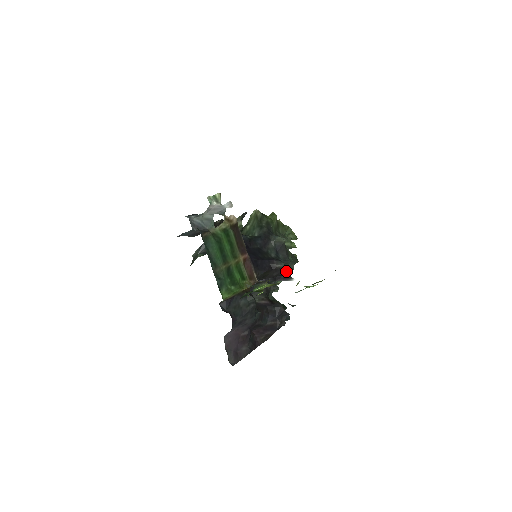
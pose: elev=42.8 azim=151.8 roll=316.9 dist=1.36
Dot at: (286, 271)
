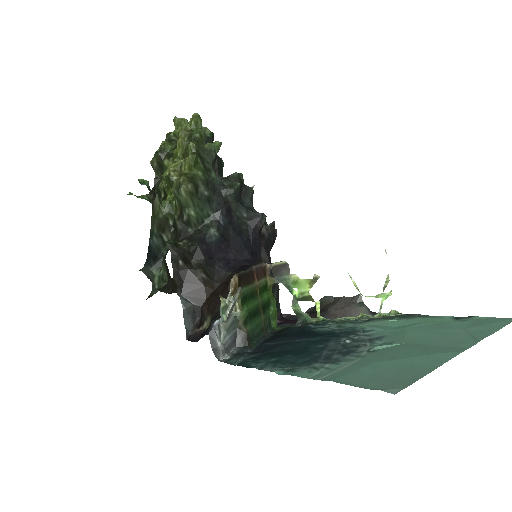
Dot at: occluded
